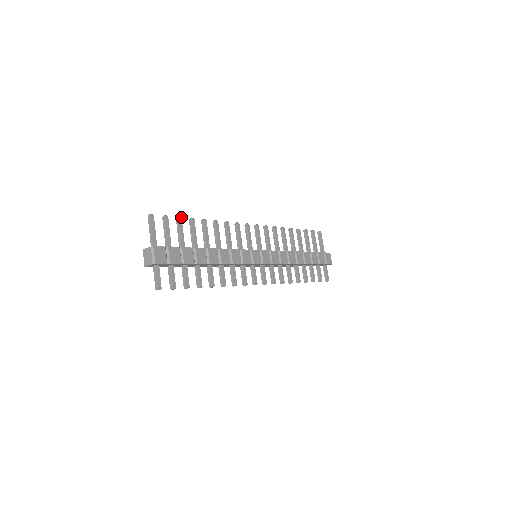
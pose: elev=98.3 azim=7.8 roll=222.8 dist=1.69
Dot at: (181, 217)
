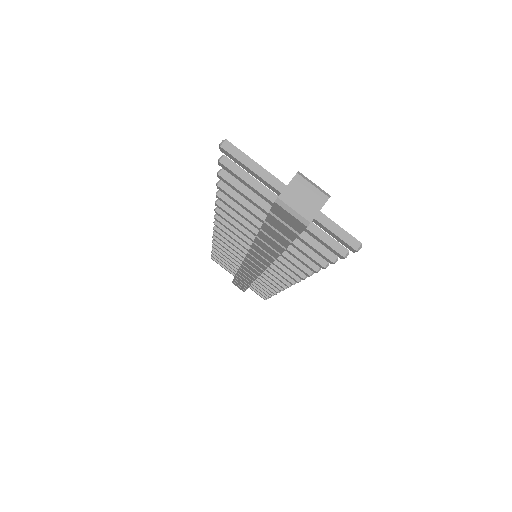
Dot at: (221, 170)
